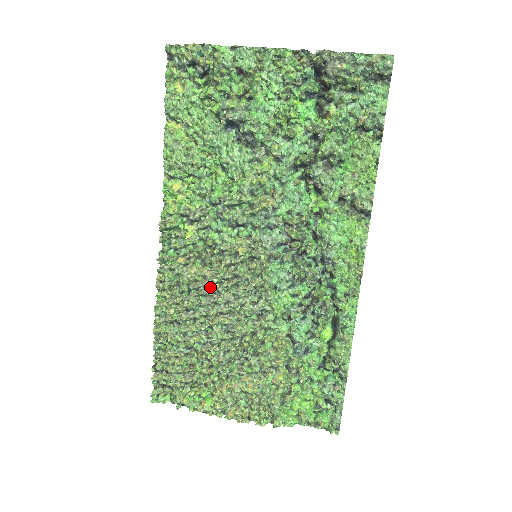
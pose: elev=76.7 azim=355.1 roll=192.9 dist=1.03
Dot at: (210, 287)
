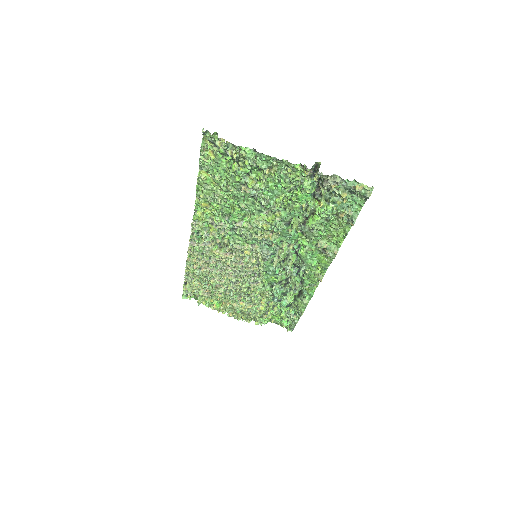
Dot at: (224, 262)
